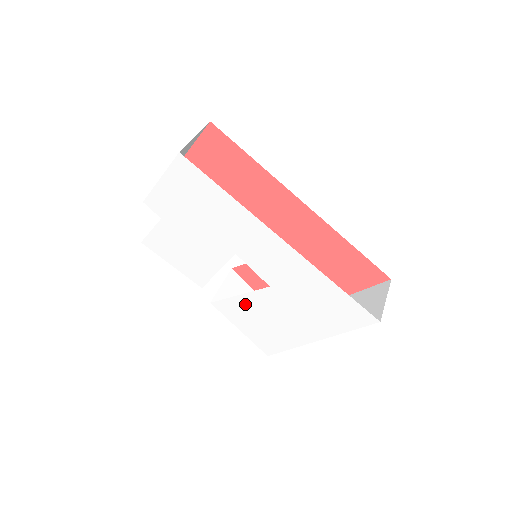
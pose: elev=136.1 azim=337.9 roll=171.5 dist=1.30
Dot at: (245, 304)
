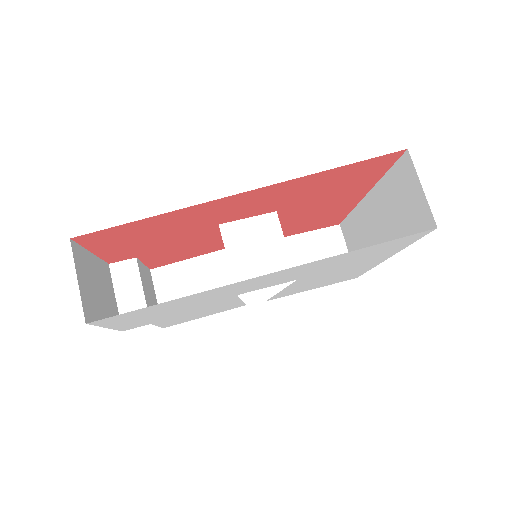
Dot at: (293, 289)
